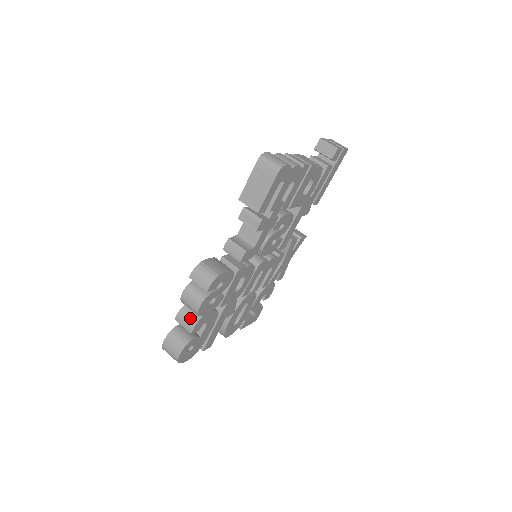
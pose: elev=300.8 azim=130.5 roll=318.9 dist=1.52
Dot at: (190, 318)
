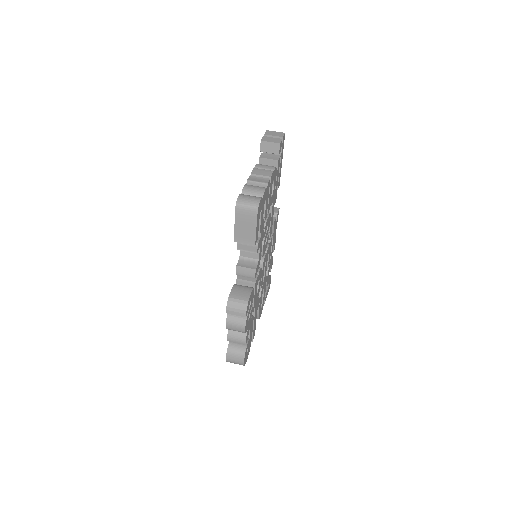
Dot at: (239, 336)
